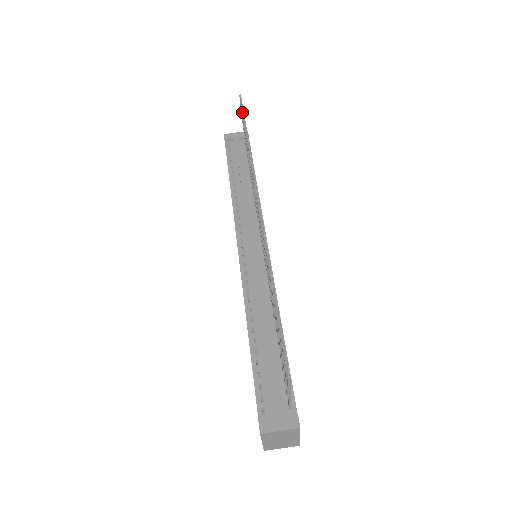
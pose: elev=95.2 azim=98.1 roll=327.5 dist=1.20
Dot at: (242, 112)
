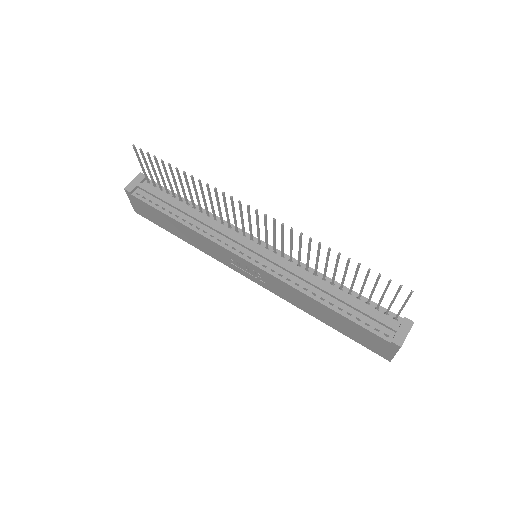
Dot at: (154, 157)
